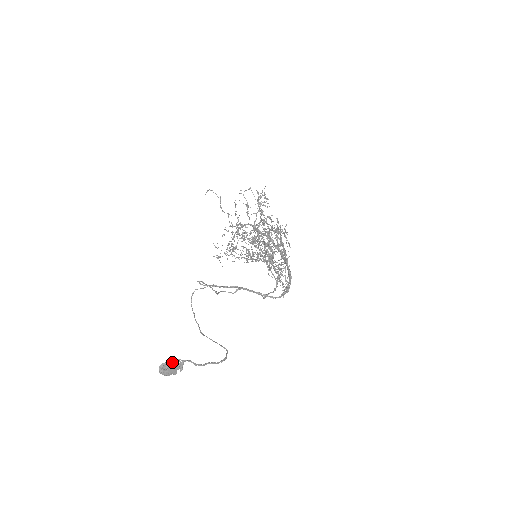
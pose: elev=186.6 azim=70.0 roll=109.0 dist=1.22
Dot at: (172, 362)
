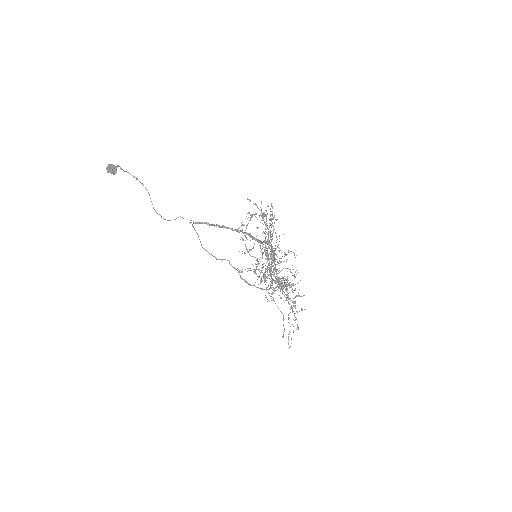
Dot at: (114, 165)
